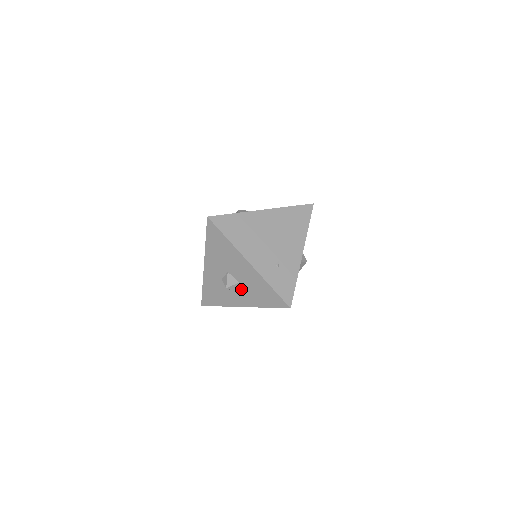
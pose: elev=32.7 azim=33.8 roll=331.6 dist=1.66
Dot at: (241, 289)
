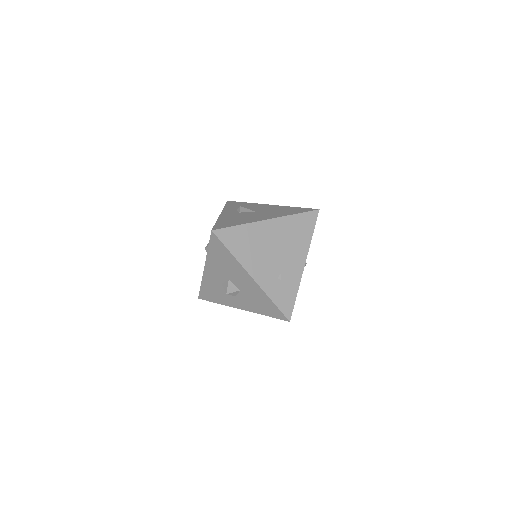
Dot at: (241, 296)
